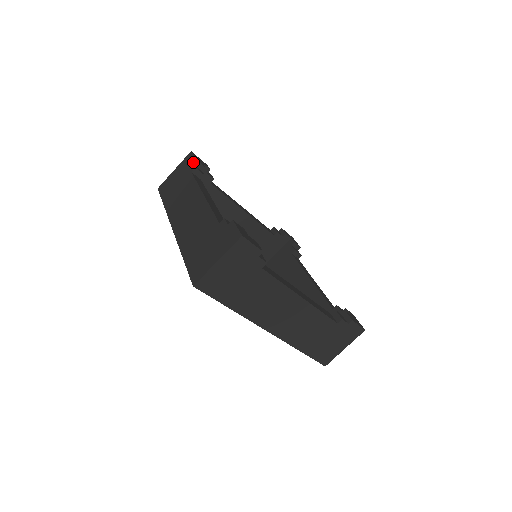
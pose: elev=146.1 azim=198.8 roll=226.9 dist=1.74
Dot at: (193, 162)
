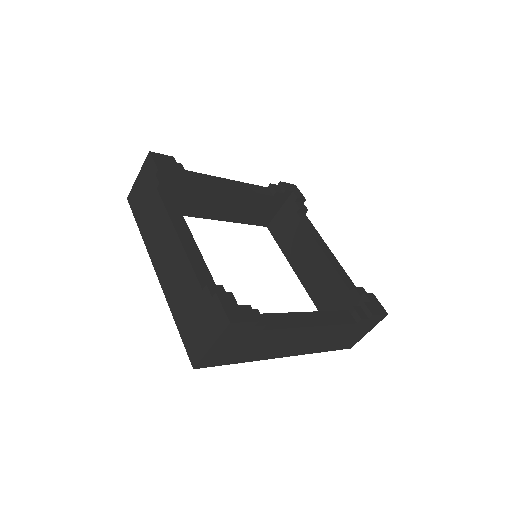
Dot at: (155, 173)
